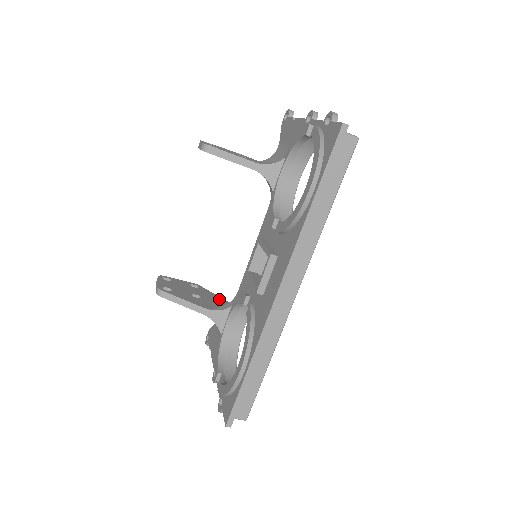
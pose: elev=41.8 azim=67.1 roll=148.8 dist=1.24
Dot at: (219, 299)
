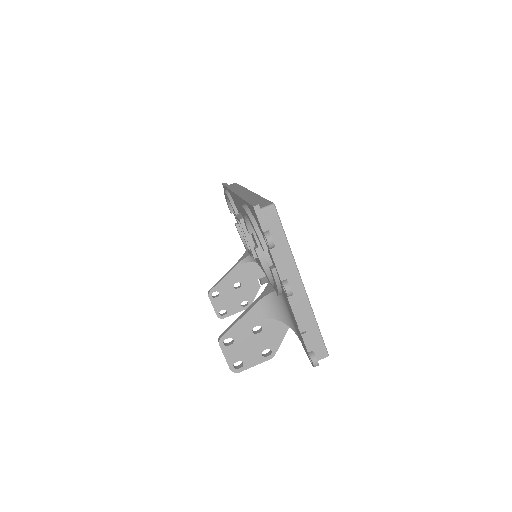
Dot at: occluded
